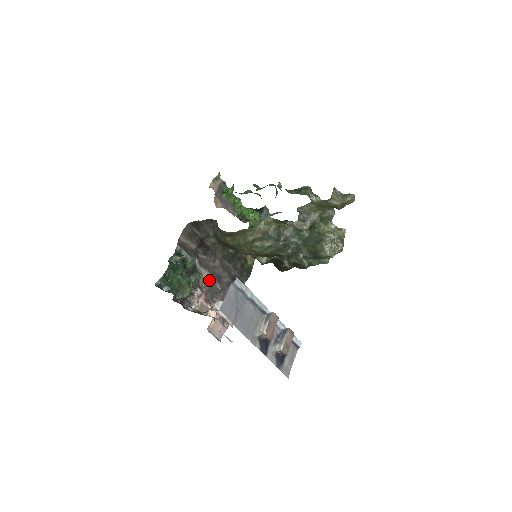
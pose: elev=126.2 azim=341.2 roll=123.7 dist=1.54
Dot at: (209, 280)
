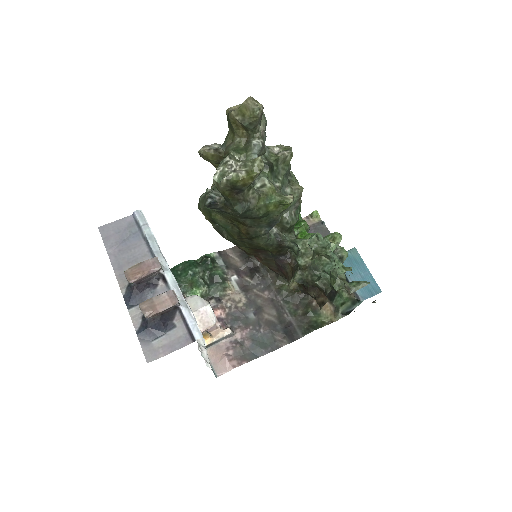
Dot at: (242, 305)
